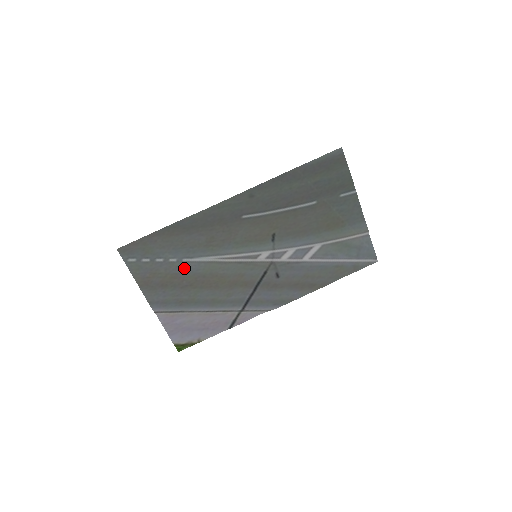
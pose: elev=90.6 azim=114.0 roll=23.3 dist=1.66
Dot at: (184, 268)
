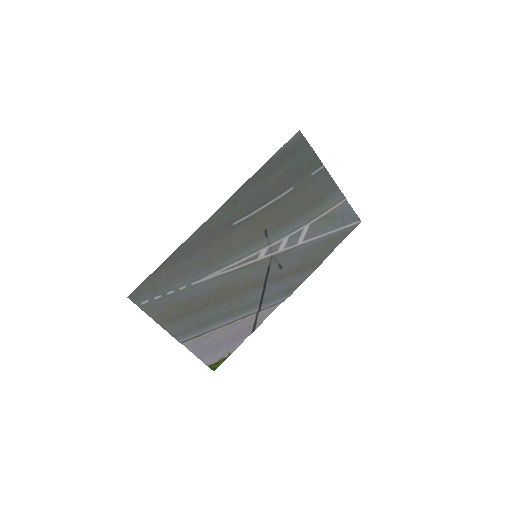
Dot at: (195, 291)
